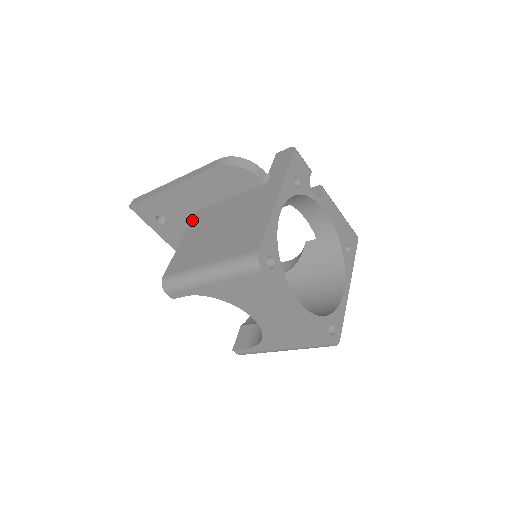
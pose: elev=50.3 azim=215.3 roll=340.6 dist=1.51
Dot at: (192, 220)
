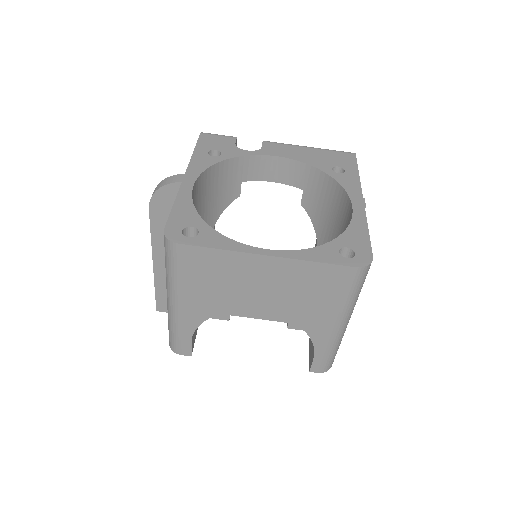
Dot at: occluded
